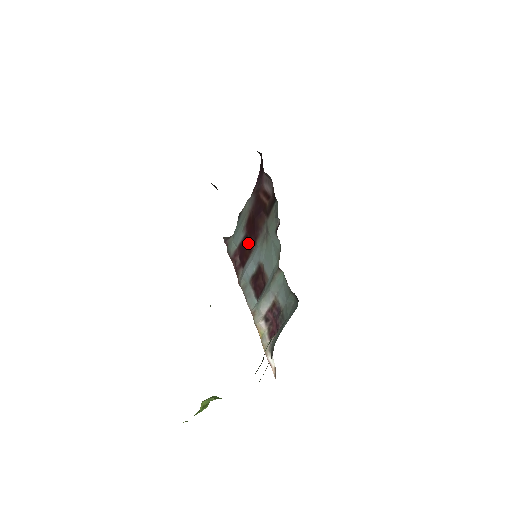
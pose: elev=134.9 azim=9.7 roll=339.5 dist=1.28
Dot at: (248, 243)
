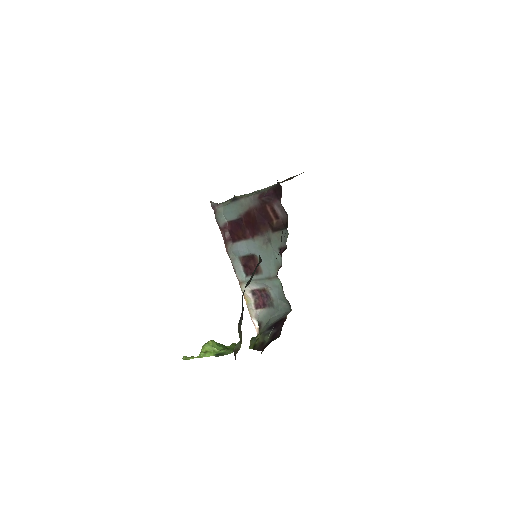
Dot at: (243, 229)
